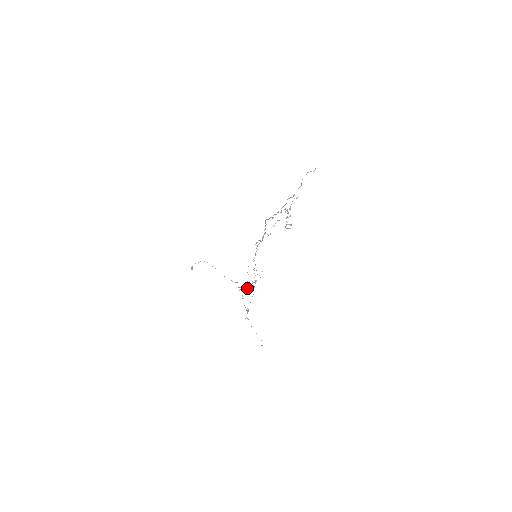
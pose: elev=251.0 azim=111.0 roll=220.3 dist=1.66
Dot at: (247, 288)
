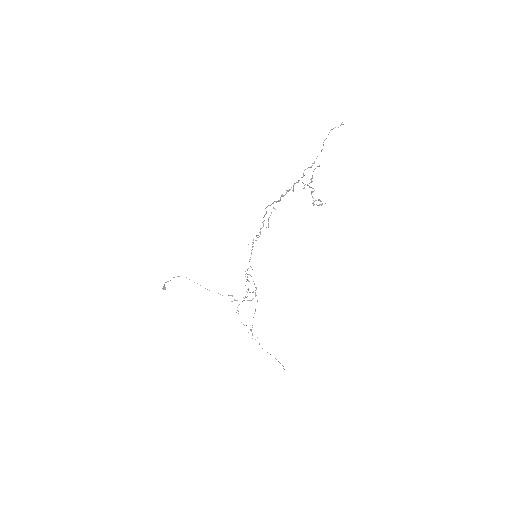
Dot at: occluded
